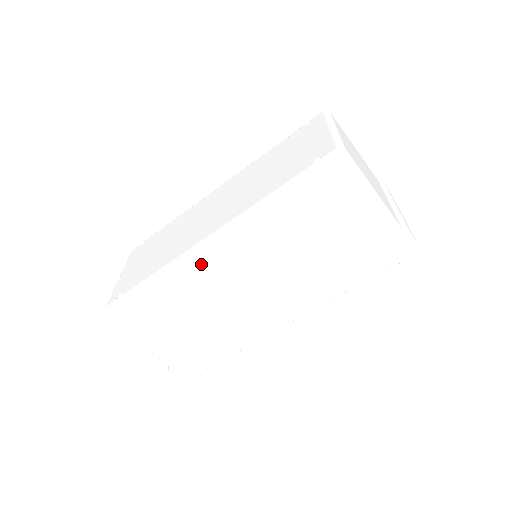
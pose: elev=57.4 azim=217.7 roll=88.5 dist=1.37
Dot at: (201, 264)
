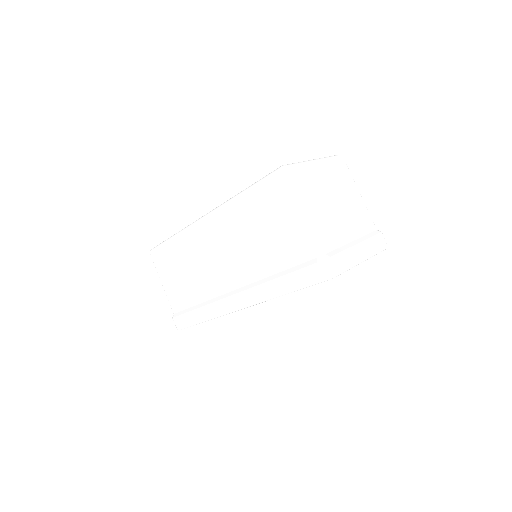
Dot at: (197, 234)
